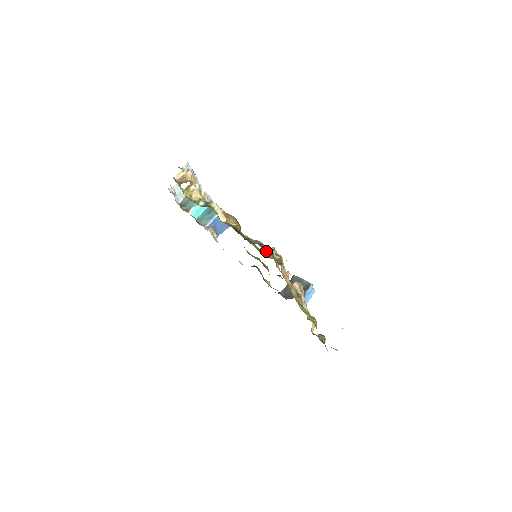
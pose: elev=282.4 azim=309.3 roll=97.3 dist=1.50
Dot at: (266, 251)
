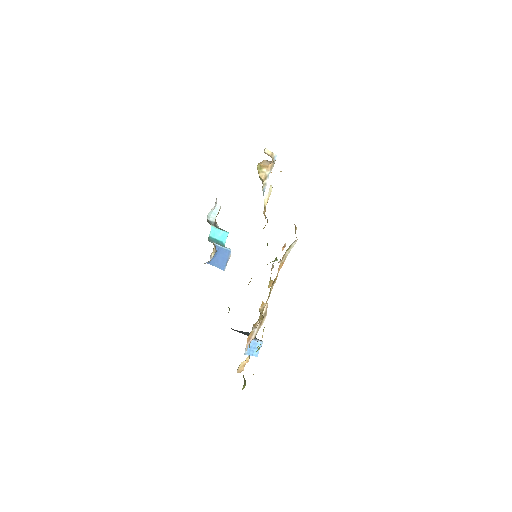
Dot at: occluded
